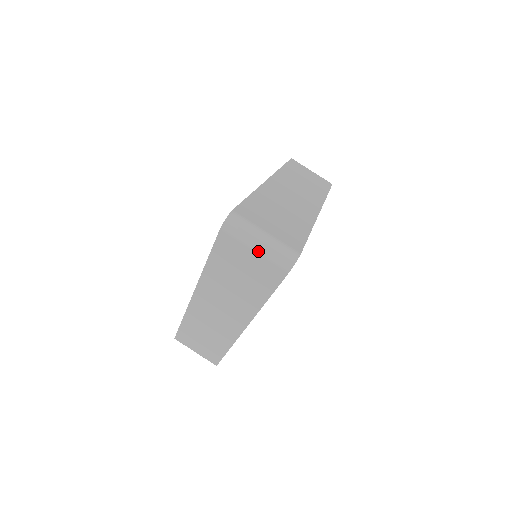
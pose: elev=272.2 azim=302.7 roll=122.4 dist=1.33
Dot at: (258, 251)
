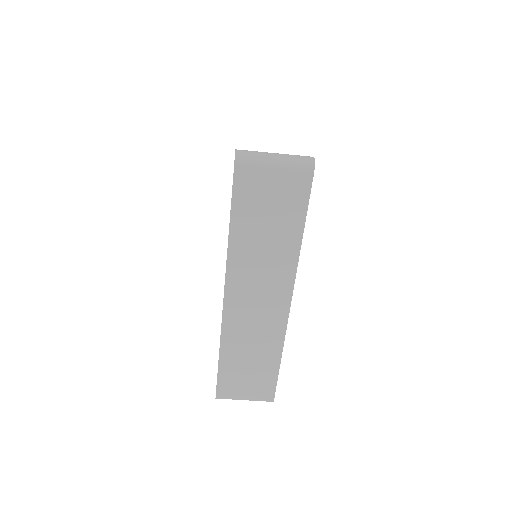
Dot at: occluded
